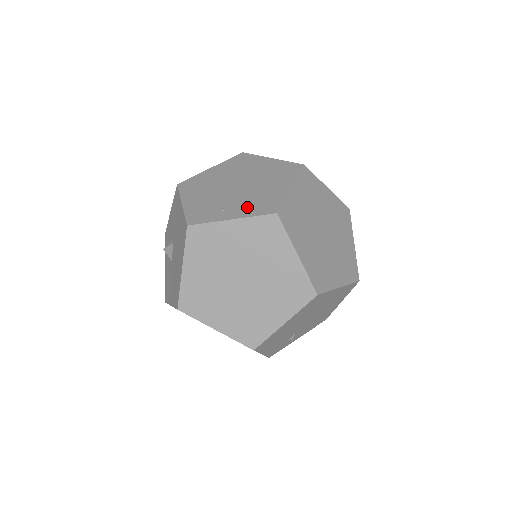
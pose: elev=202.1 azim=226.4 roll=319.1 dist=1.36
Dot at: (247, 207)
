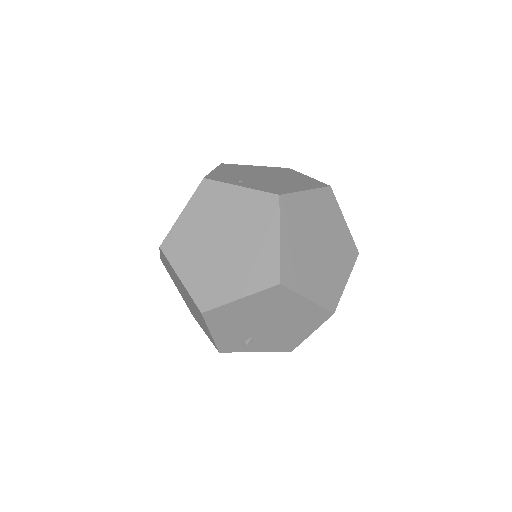
Dot at: (260, 186)
